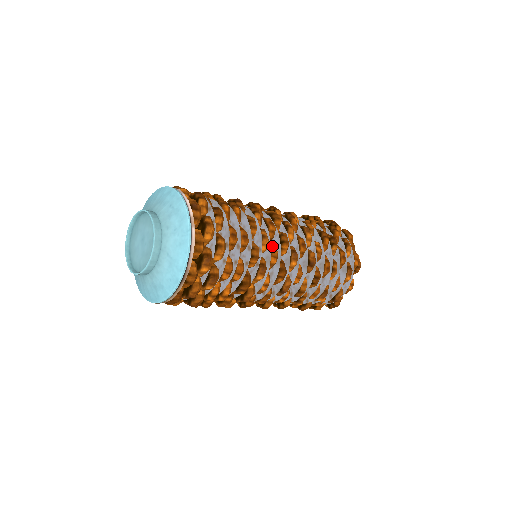
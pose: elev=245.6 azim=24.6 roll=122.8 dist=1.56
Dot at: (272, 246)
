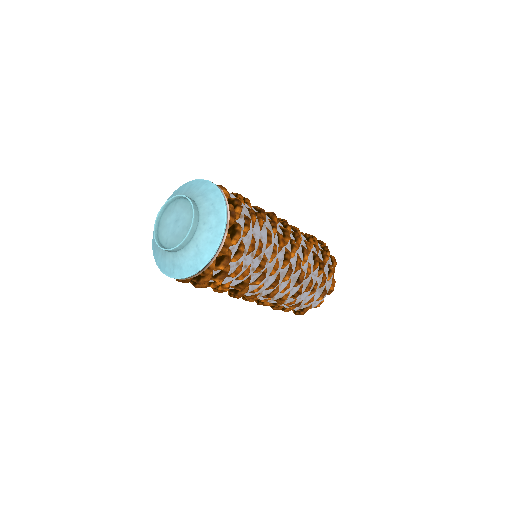
Dot at: (277, 260)
